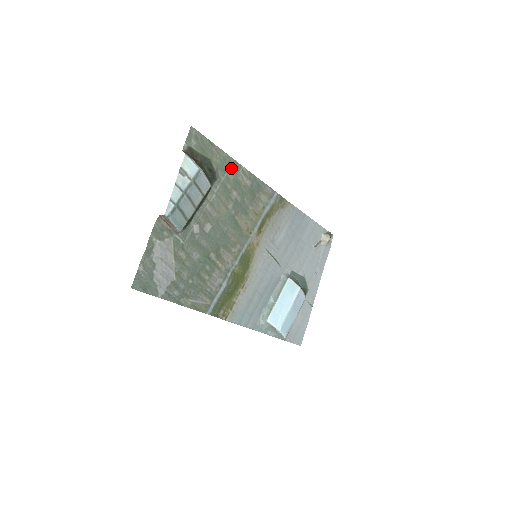
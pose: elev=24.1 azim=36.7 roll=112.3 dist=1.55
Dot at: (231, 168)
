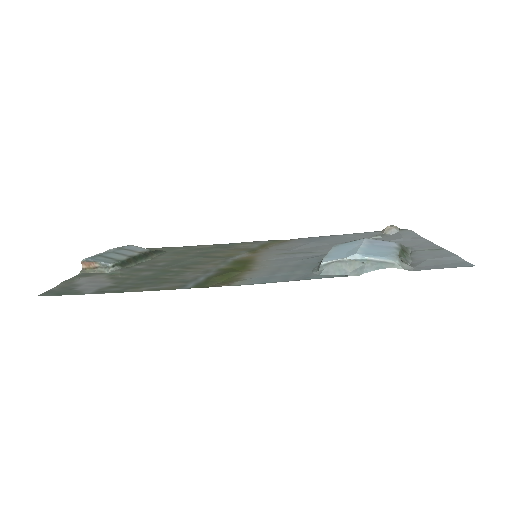
Dot at: occluded
